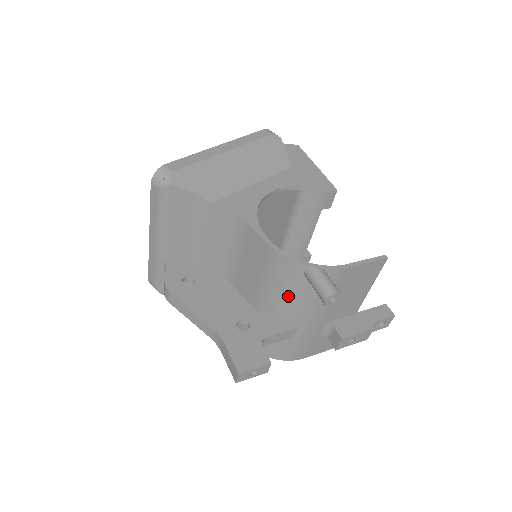
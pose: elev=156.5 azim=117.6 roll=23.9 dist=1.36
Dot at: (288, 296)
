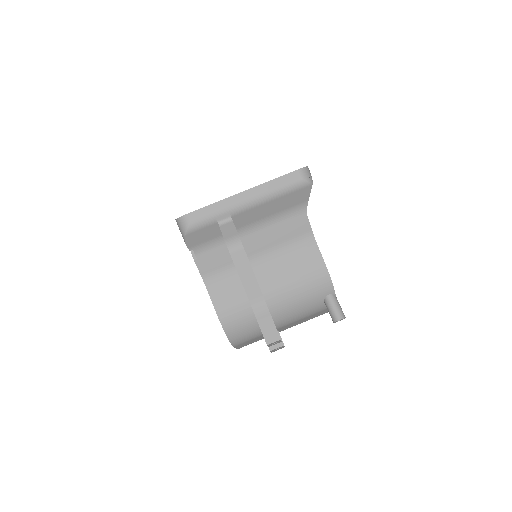
Dot at: (301, 302)
